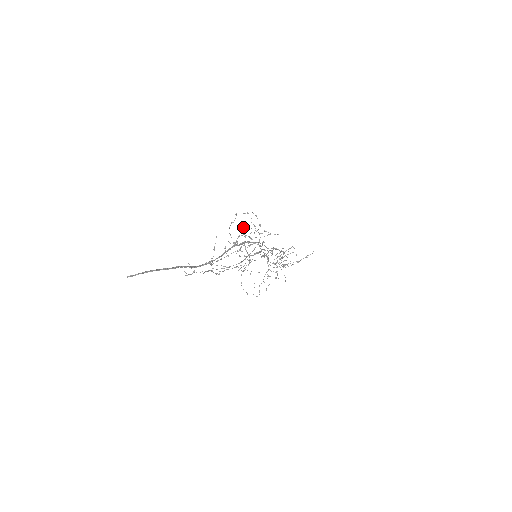
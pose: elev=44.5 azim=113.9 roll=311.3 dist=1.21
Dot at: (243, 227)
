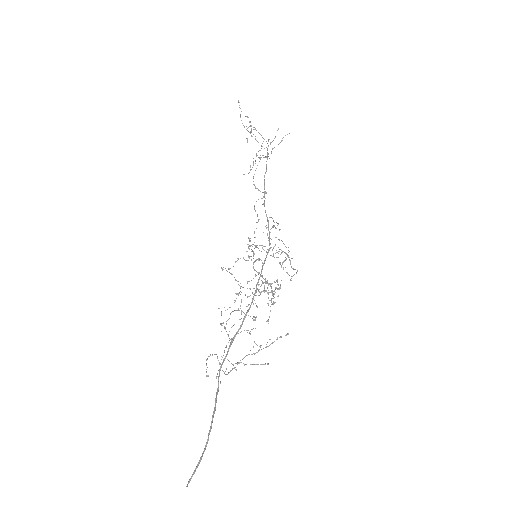
Dot at: occluded
